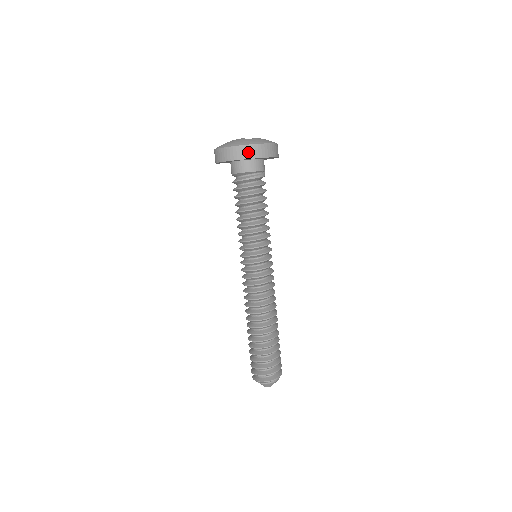
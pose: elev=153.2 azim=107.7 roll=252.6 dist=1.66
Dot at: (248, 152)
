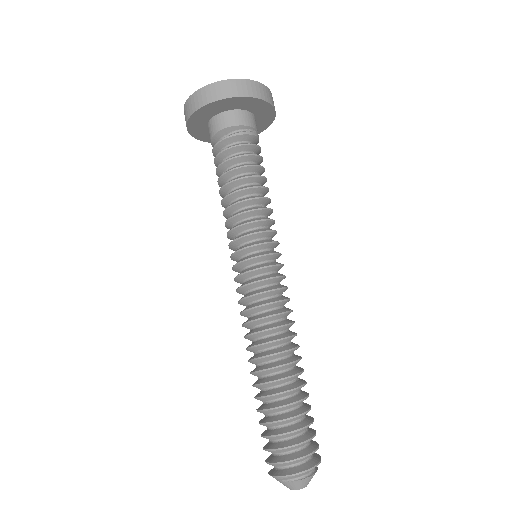
Dot at: (232, 88)
